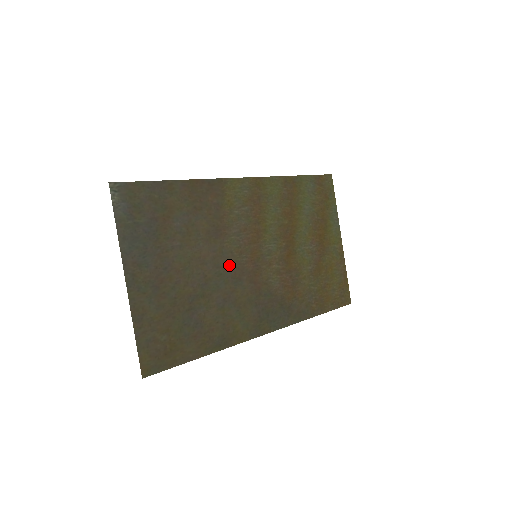
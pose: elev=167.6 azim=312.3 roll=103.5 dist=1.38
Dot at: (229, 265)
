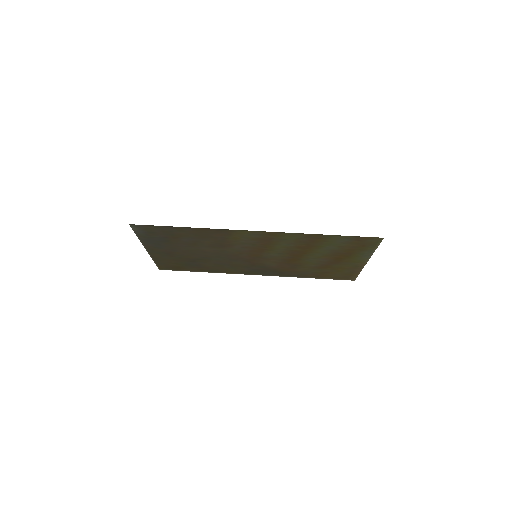
Dot at: (228, 255)
